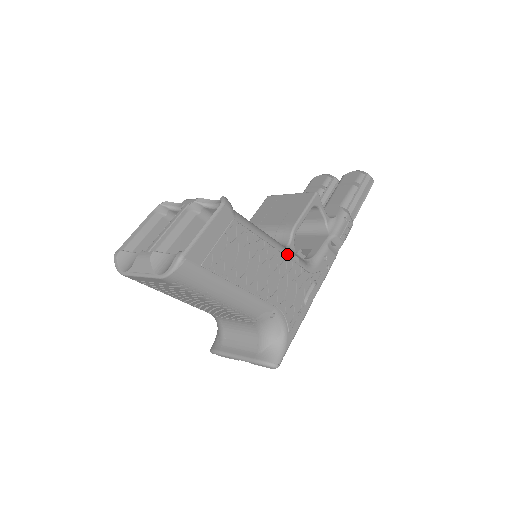
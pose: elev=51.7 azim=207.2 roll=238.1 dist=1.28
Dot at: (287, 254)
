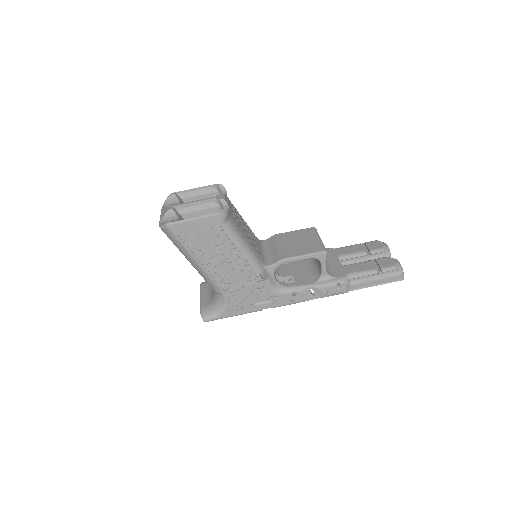
Dot at: (256, 270)
